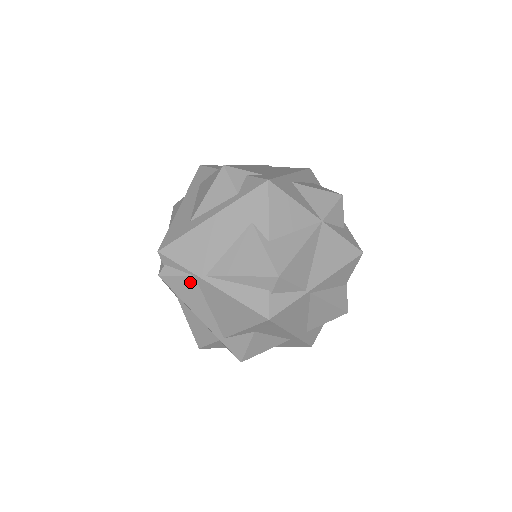
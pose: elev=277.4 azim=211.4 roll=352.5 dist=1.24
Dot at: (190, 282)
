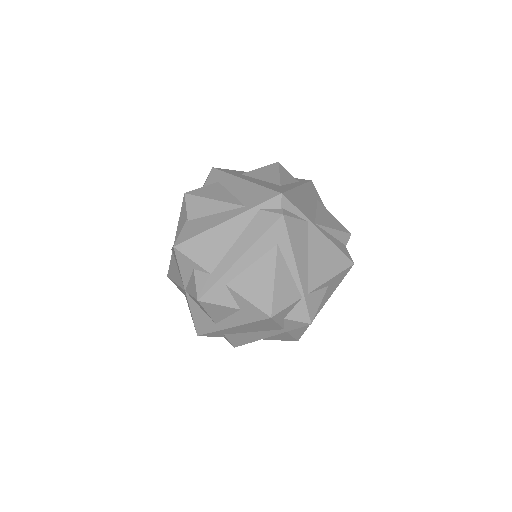
Dot at: (303, 227)
